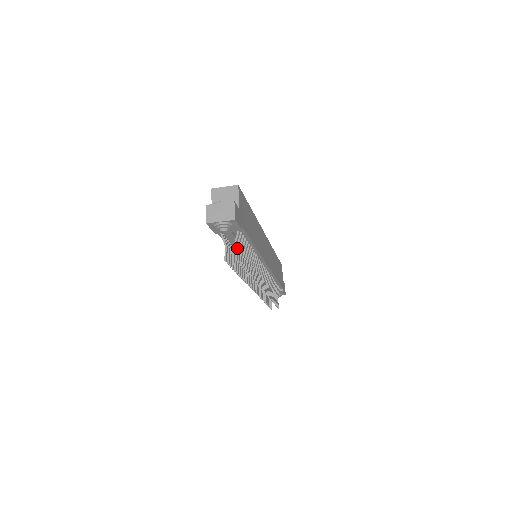
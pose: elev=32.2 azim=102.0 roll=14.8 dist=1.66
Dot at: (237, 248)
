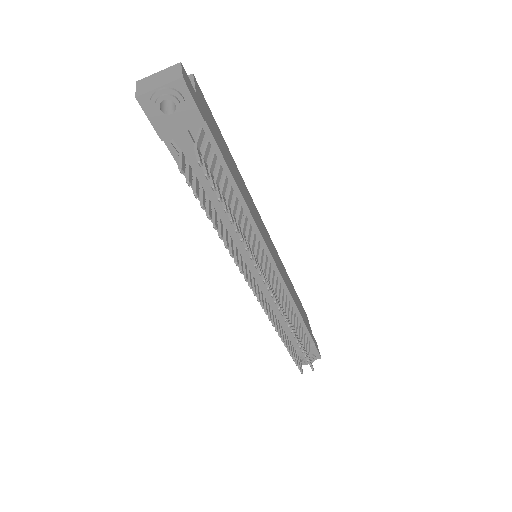
Dot at: (202, 159)
